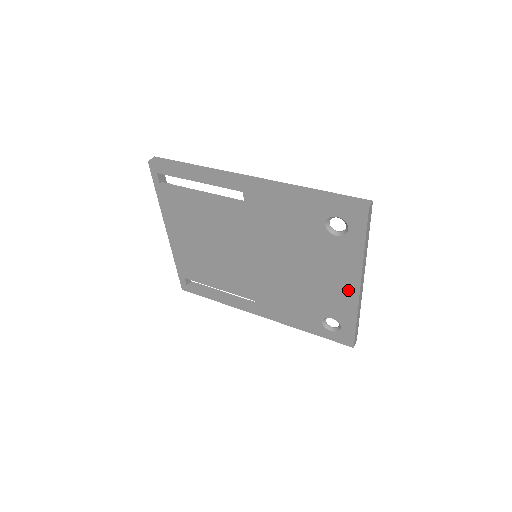
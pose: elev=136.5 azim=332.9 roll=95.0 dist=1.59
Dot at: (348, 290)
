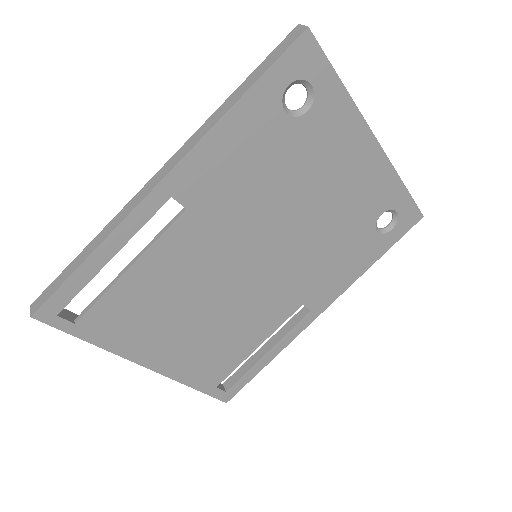
Dot at: (370, 160)
